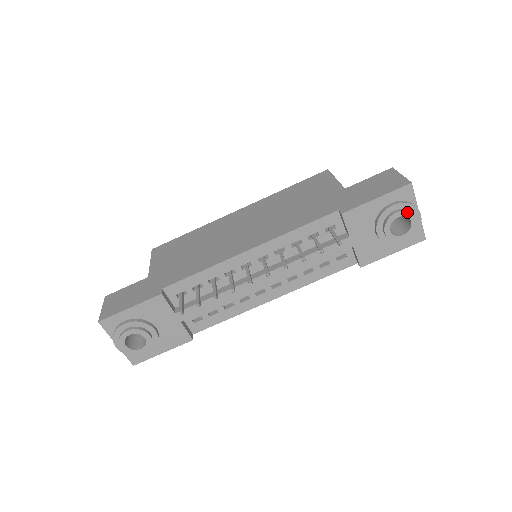
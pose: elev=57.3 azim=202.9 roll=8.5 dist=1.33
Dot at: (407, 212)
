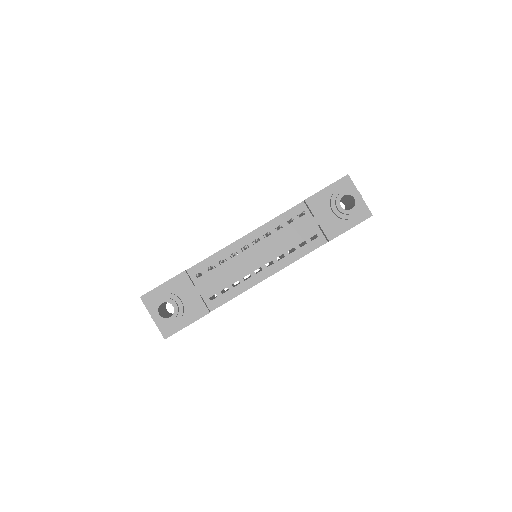
Dot at: (349, 191)
